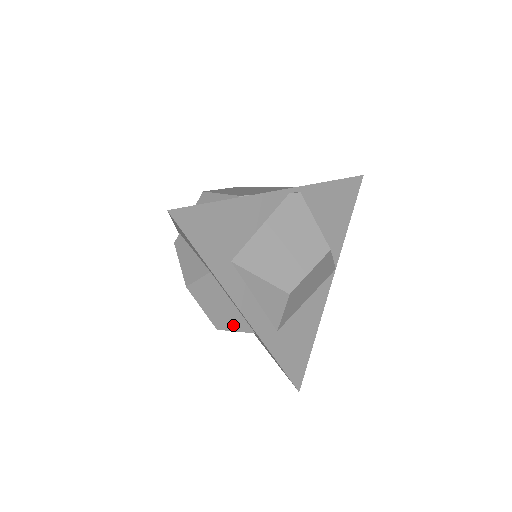
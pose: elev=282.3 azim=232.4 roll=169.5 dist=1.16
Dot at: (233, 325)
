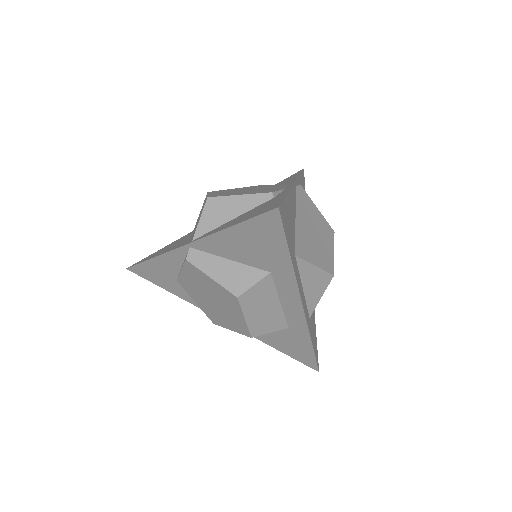
Dot at: (270, 326)
